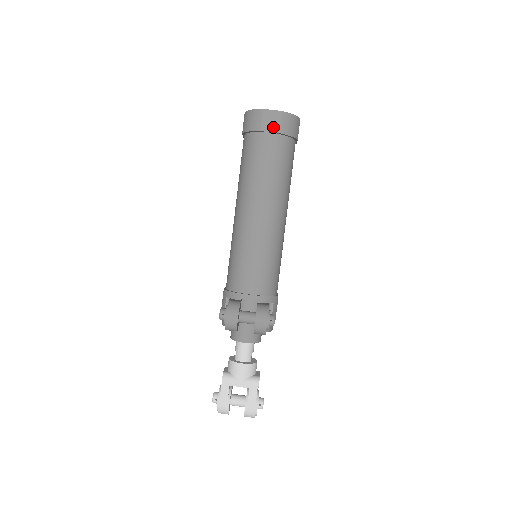
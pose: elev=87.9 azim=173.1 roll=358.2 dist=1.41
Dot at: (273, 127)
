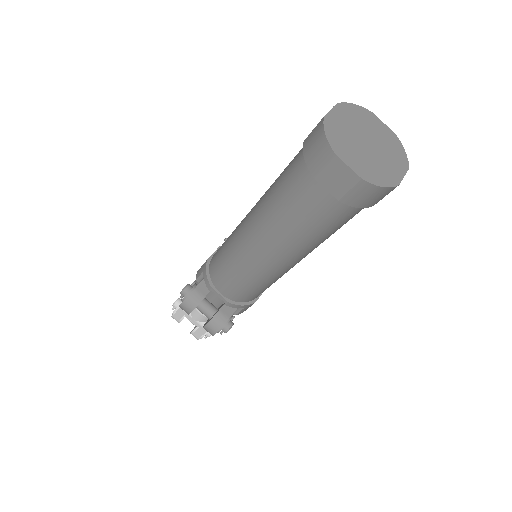
Dot at: (335, 187)
